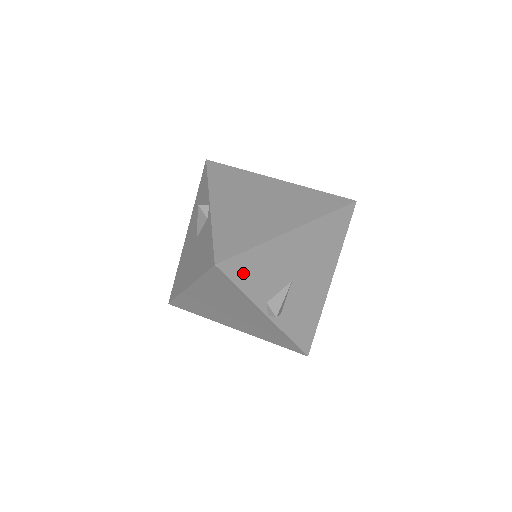
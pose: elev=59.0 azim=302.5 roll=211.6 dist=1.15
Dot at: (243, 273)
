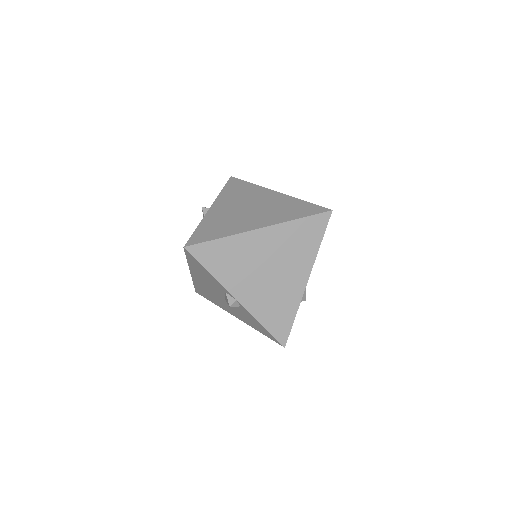
Dot at: occluded
